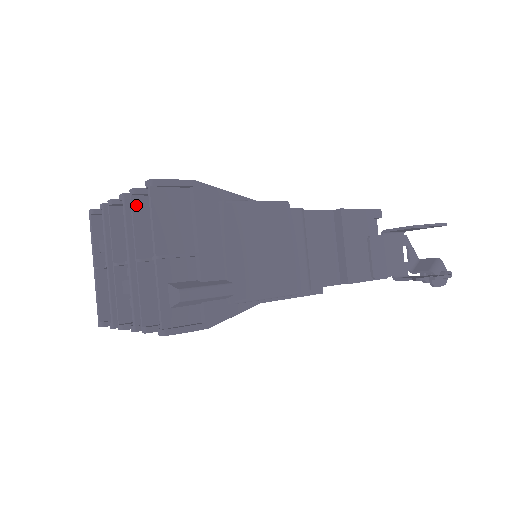
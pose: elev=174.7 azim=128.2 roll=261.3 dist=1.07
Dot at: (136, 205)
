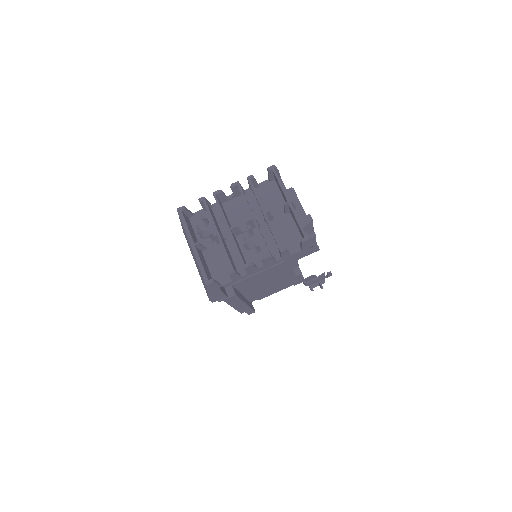
Dot at: occluded
